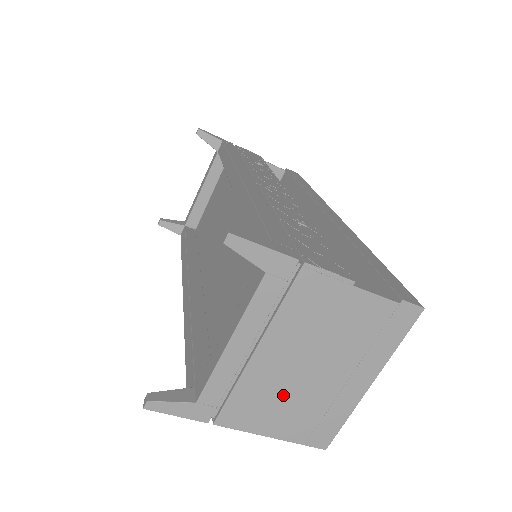
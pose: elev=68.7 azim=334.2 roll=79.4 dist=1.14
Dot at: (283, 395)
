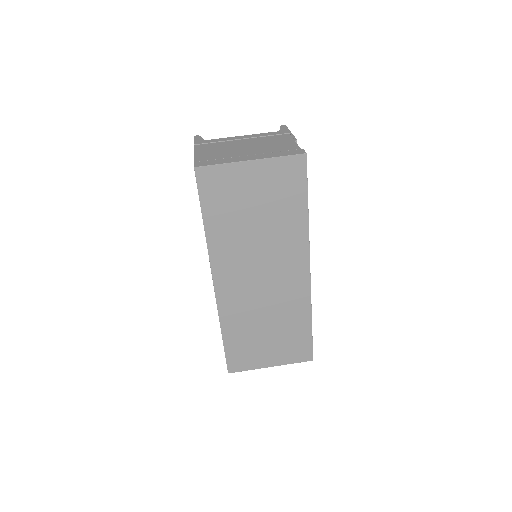
Dot at: (224, 149)
